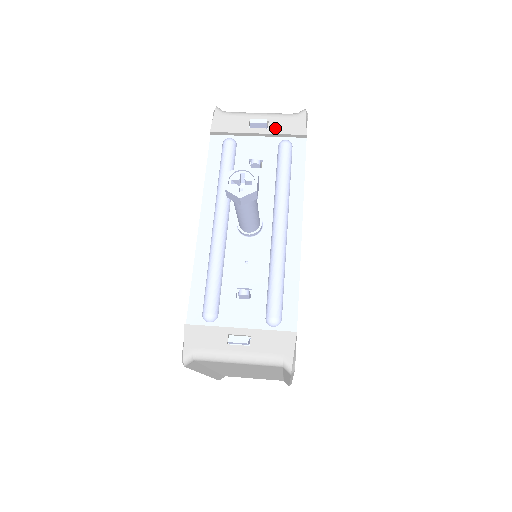
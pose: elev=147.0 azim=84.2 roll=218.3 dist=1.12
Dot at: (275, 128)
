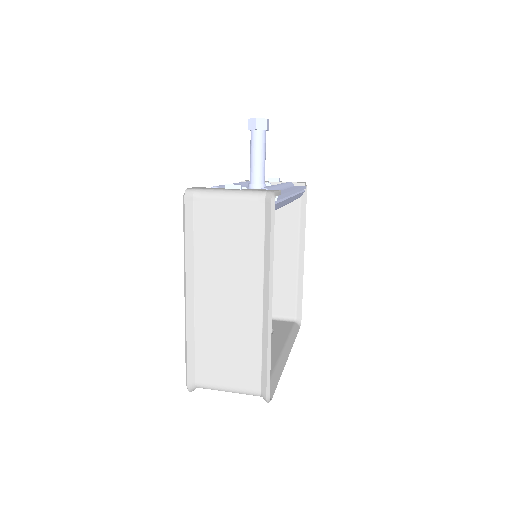
Dot at: (284, 182)
